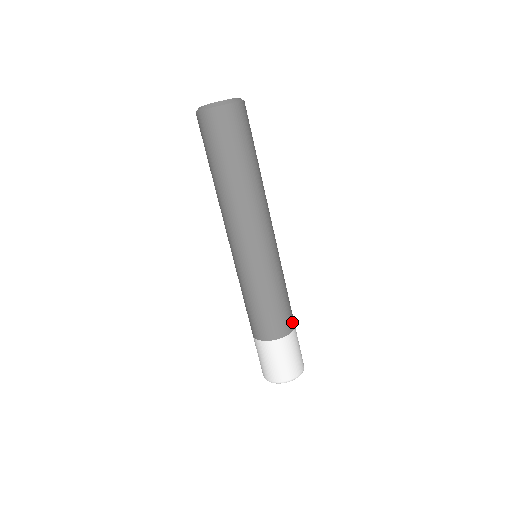
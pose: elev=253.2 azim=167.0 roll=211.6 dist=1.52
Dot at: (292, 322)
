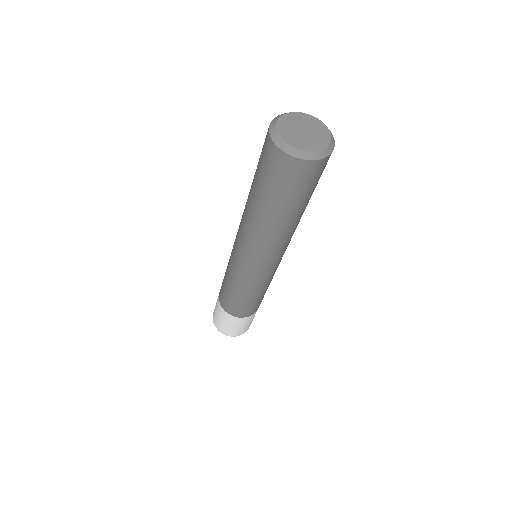
Dot at: (245, 314)
